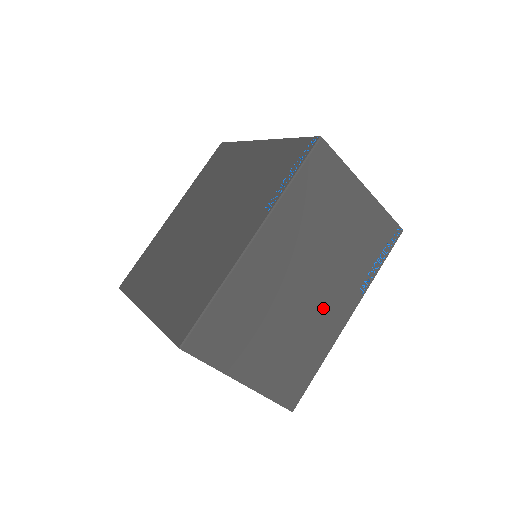
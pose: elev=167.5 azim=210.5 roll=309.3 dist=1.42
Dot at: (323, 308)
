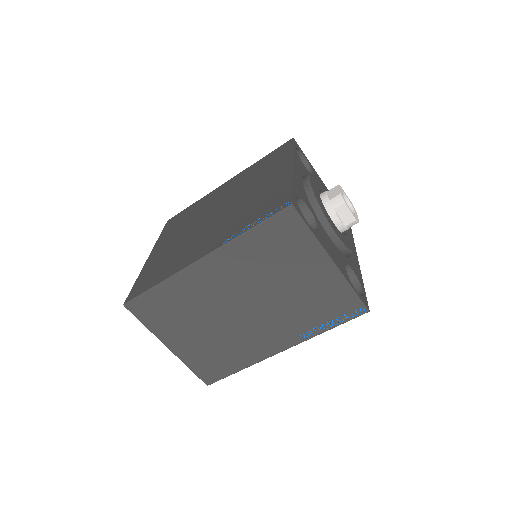
Dot at: (256, 333)
